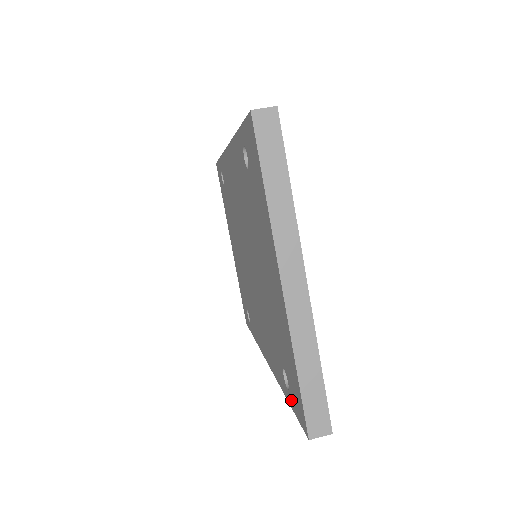
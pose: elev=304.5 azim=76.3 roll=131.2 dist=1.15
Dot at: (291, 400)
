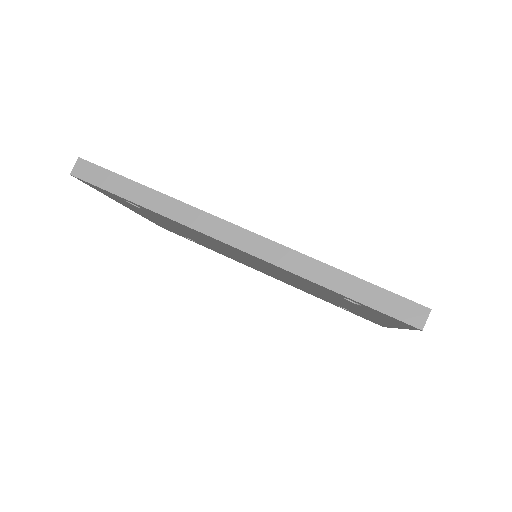
Dot at: occluded
